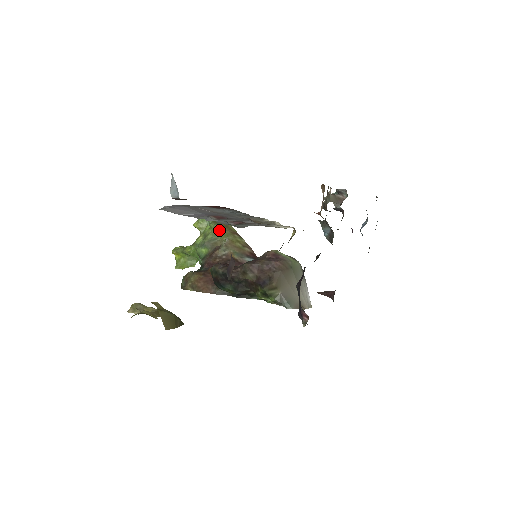
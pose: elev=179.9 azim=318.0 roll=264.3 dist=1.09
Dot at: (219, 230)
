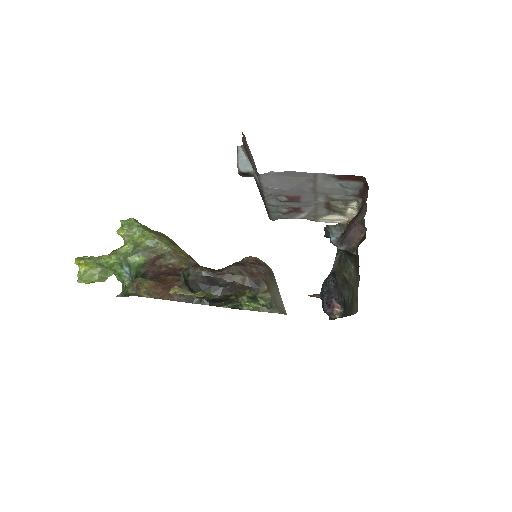
Dot at: (158, 238)
